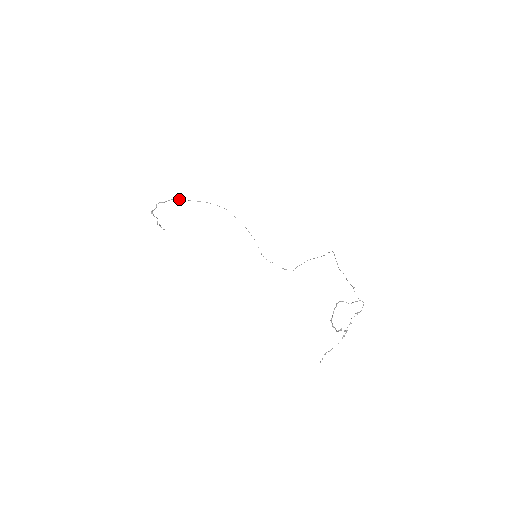
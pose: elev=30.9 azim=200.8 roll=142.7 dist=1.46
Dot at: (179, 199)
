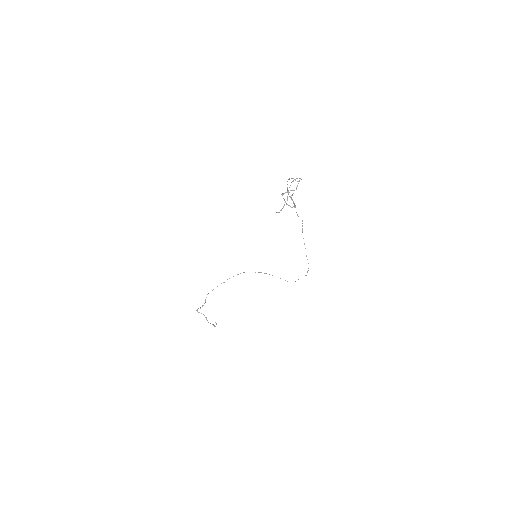
Dot at: occluded
